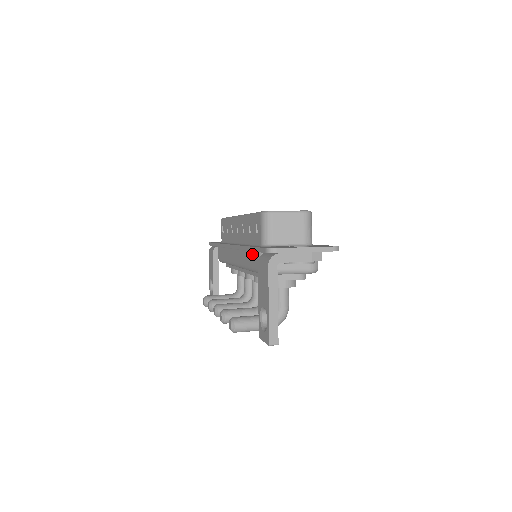
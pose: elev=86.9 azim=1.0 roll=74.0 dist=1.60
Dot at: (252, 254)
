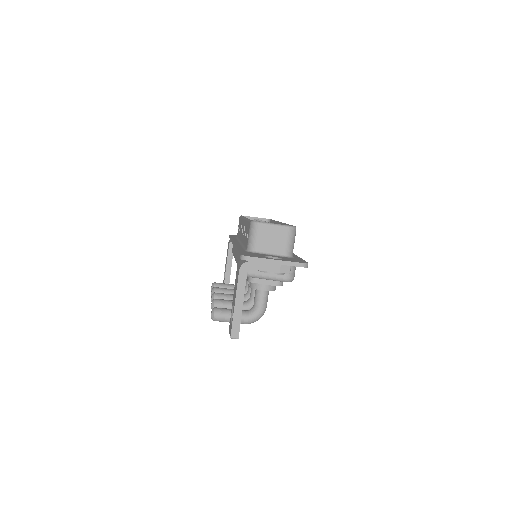
Dot at: occluded
